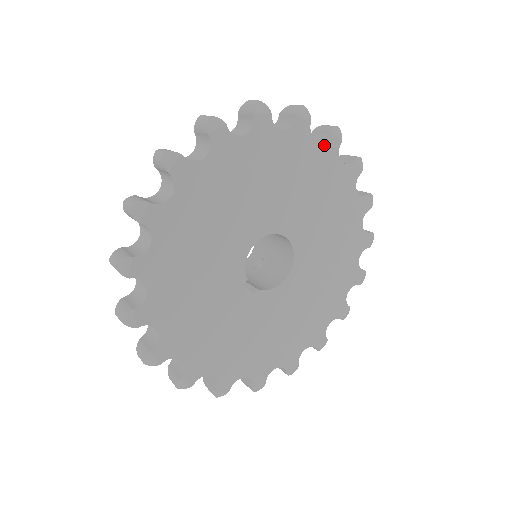
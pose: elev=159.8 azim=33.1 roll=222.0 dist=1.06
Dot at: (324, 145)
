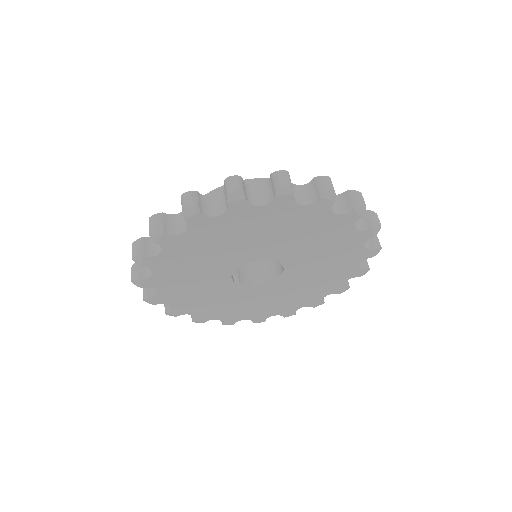
Dot at: (359, 233)
